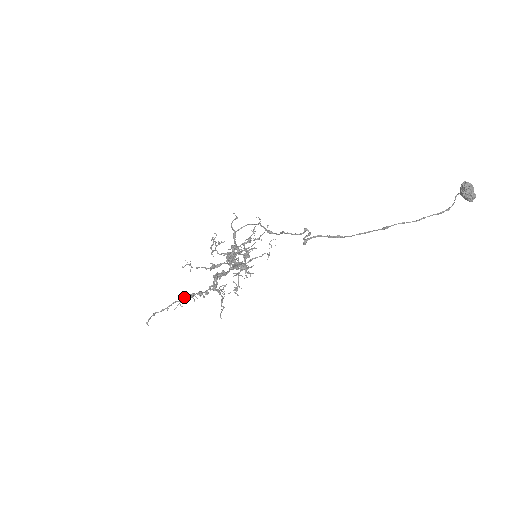
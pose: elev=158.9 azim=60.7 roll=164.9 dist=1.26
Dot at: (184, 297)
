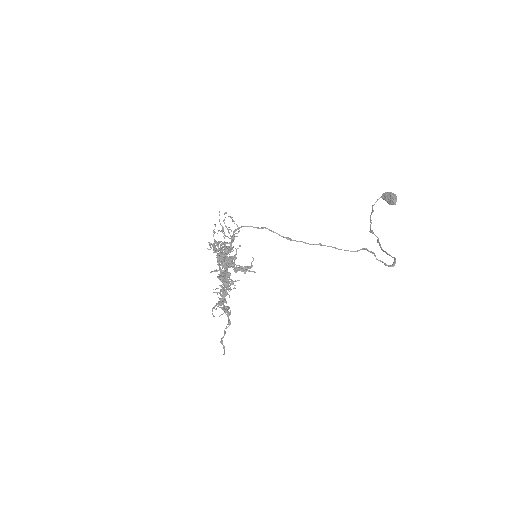
Dot at: (223, 313)
